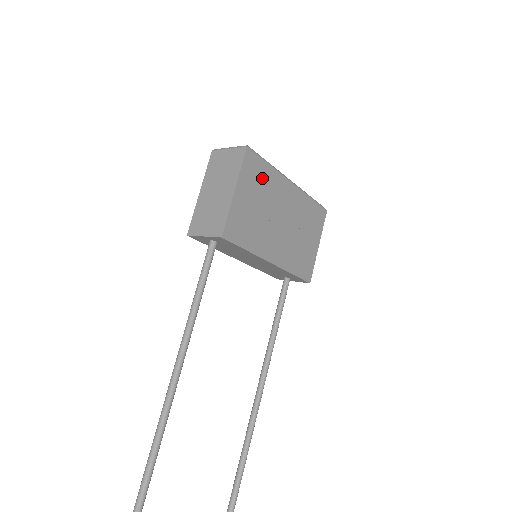
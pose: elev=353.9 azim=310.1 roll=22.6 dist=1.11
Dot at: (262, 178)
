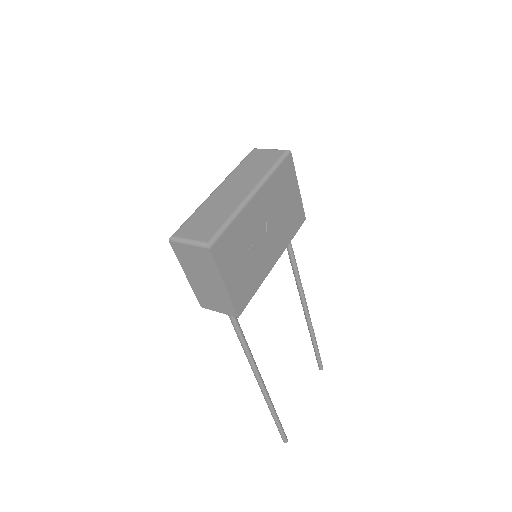
Dot at: (234, 240)
